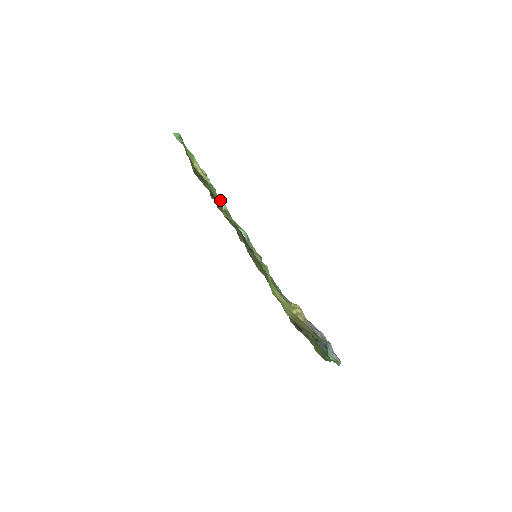
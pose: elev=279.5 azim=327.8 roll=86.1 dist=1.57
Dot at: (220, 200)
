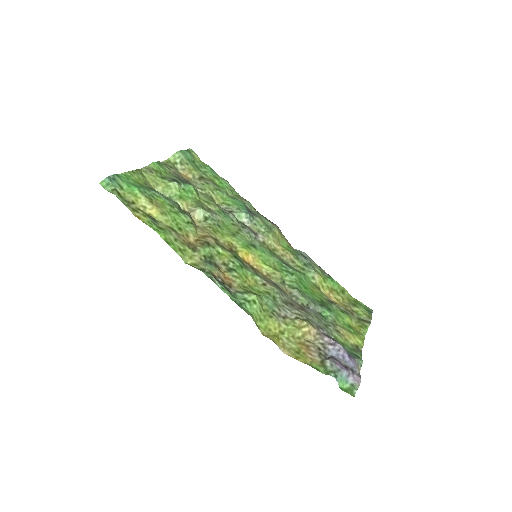
Dot at: (196, 207)
